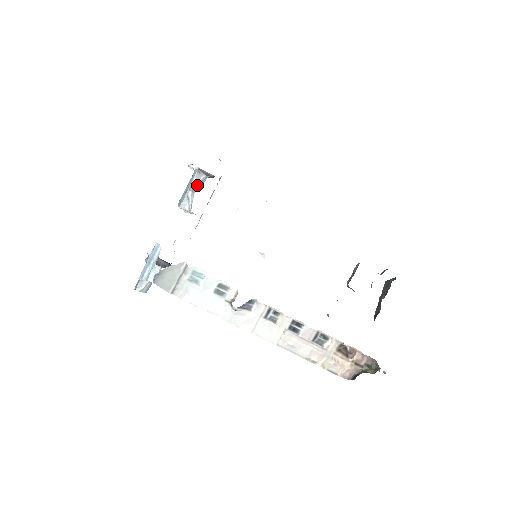
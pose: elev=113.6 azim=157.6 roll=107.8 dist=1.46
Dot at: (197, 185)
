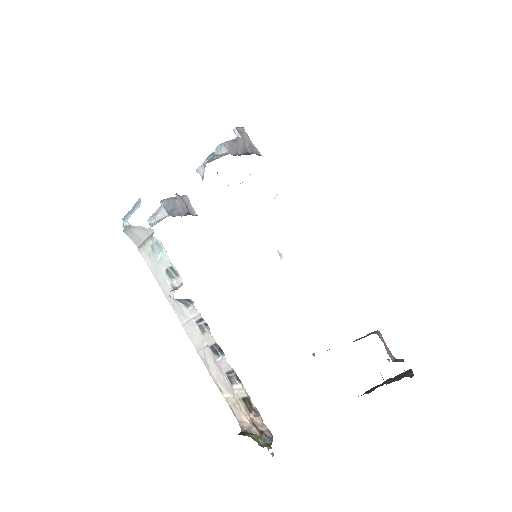
Dot at: (213, 158)
